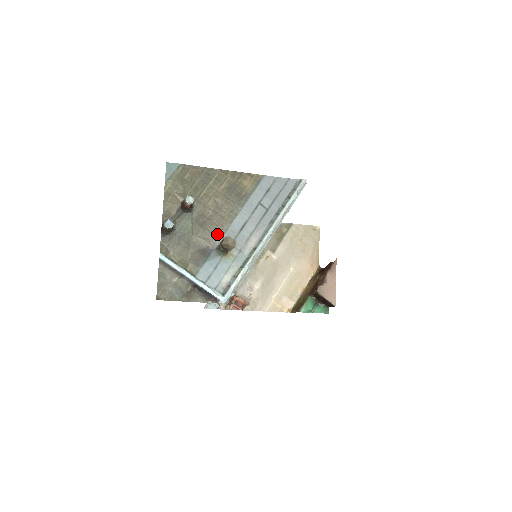
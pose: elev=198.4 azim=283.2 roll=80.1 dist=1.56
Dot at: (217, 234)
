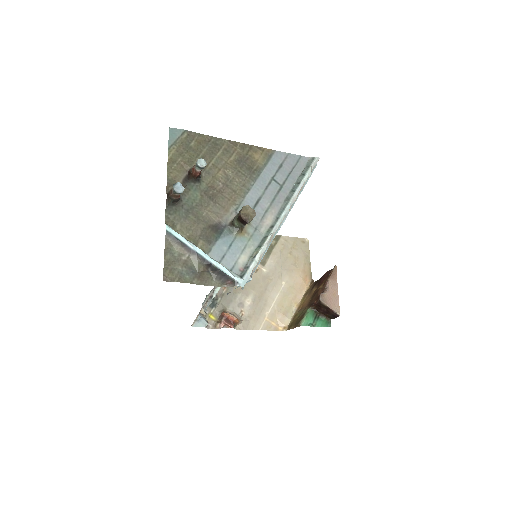
Dot at: (229, 209)
